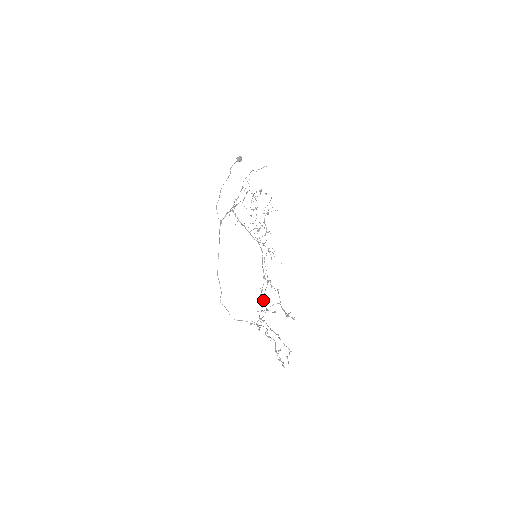
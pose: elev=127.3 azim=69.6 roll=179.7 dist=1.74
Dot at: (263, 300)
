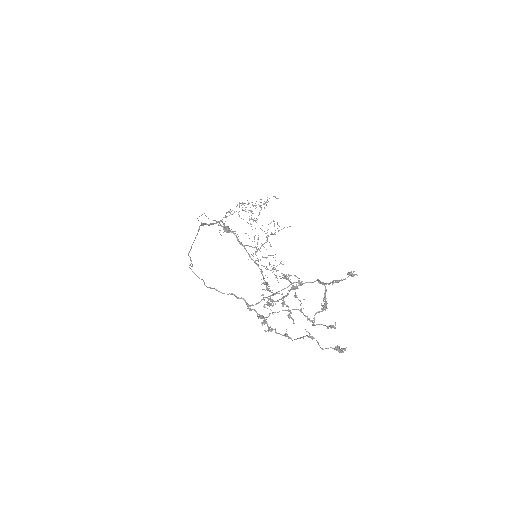
Dot at: occluded
